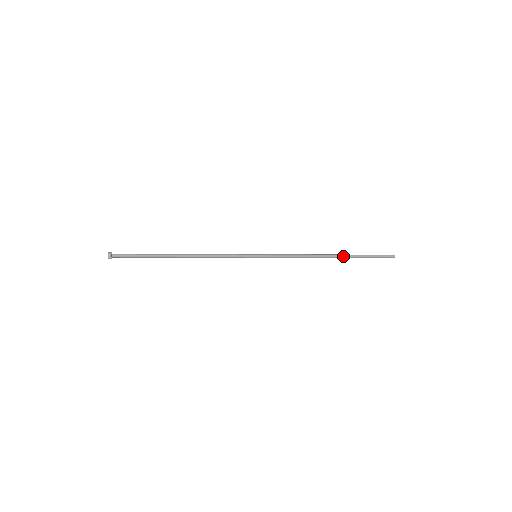
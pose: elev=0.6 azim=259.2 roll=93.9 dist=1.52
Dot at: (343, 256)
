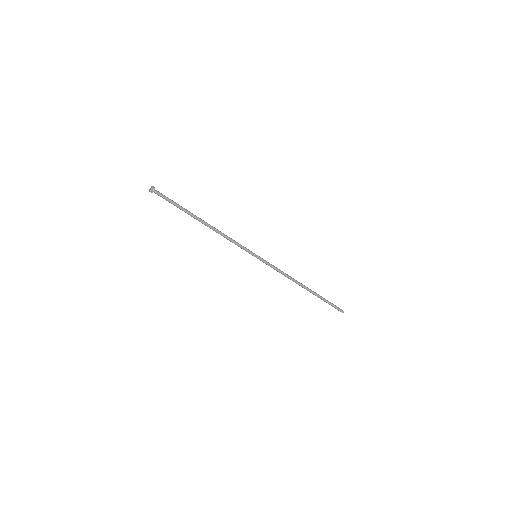
Dot at: (312, 291)
